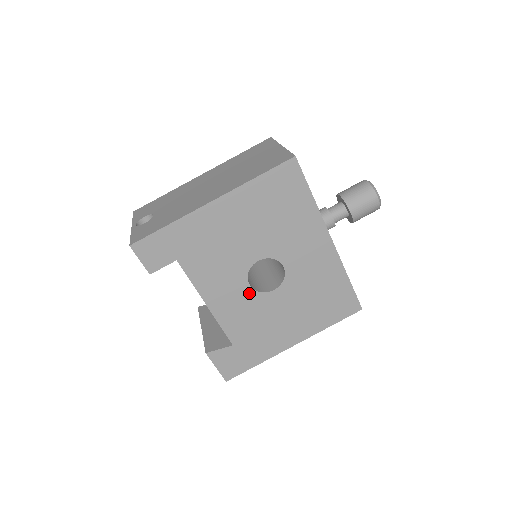
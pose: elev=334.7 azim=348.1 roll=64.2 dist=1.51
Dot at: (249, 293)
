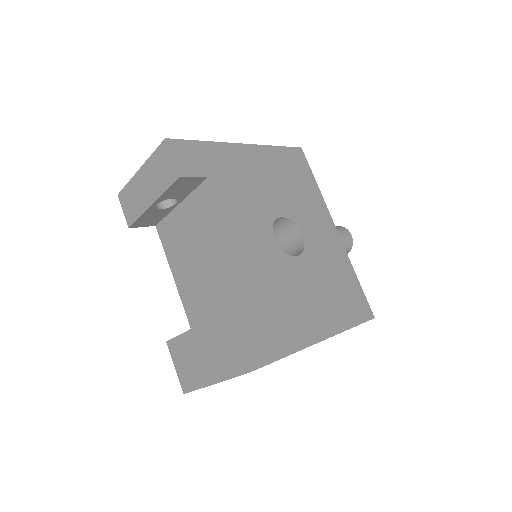
Dot at: (274, 248)
